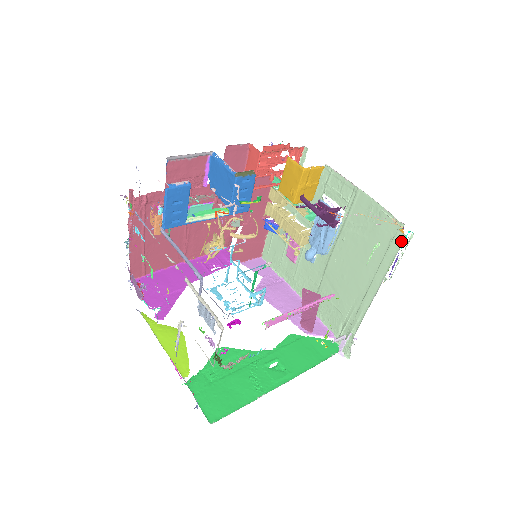
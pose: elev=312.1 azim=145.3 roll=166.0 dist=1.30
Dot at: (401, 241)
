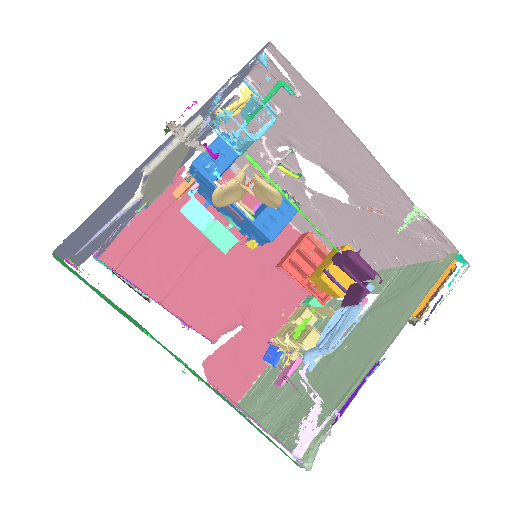
Dot at: (451, 261)
